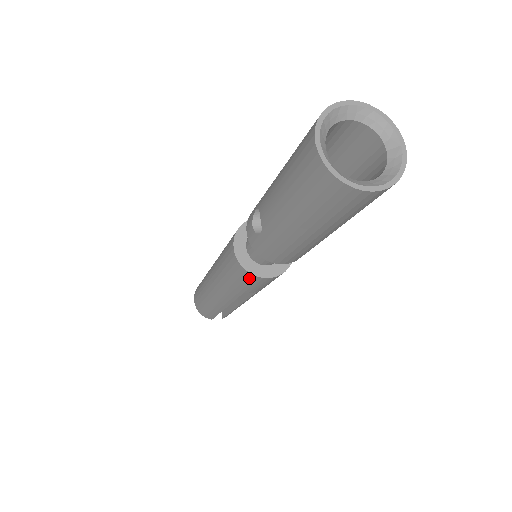
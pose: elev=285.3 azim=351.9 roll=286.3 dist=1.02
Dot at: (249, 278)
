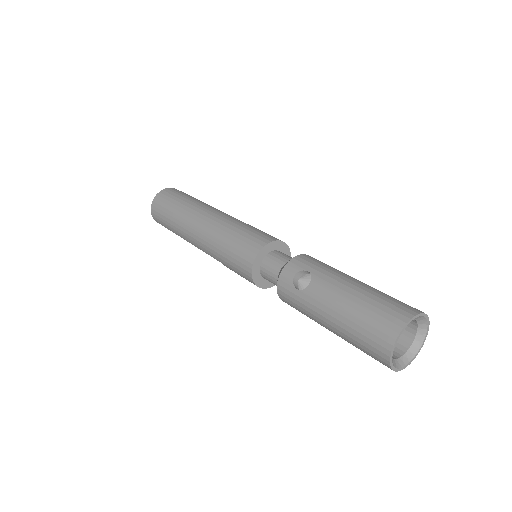
Dot at: (245, 275)
